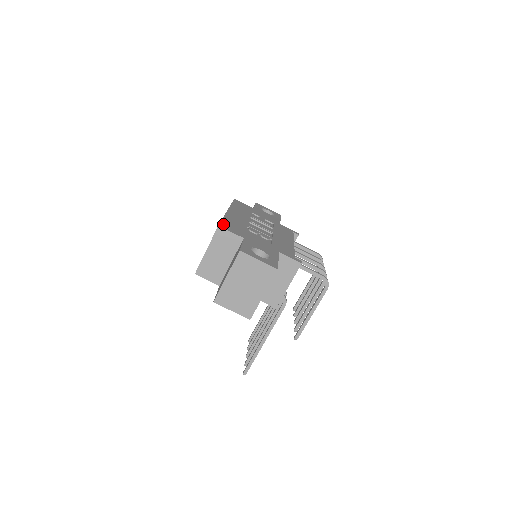
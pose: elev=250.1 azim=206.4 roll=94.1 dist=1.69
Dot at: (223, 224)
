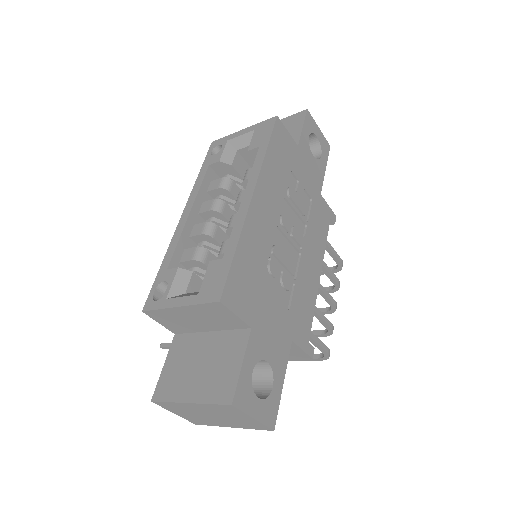
Dot at: (230, 285)
